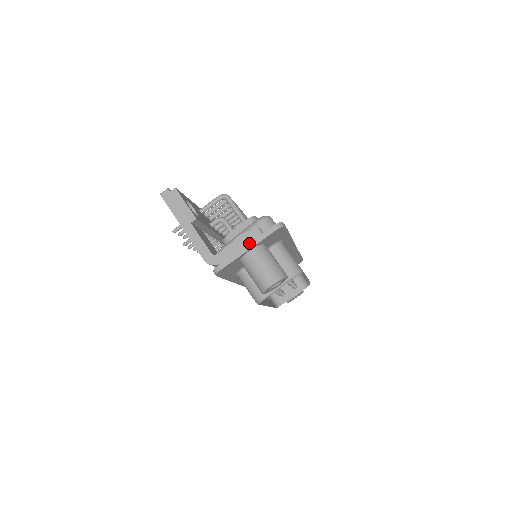
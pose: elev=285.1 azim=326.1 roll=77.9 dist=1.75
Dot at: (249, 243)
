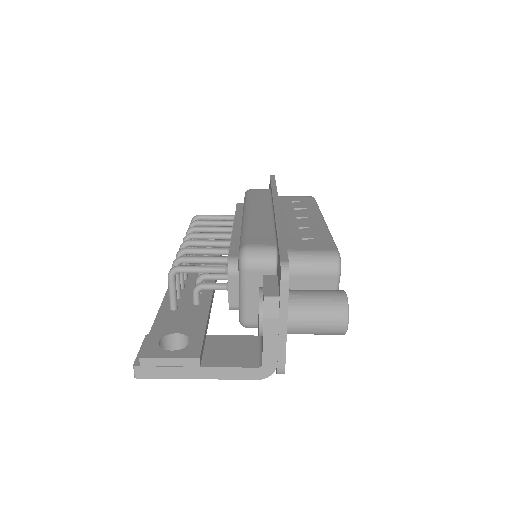
Dot at: (279, 322)
